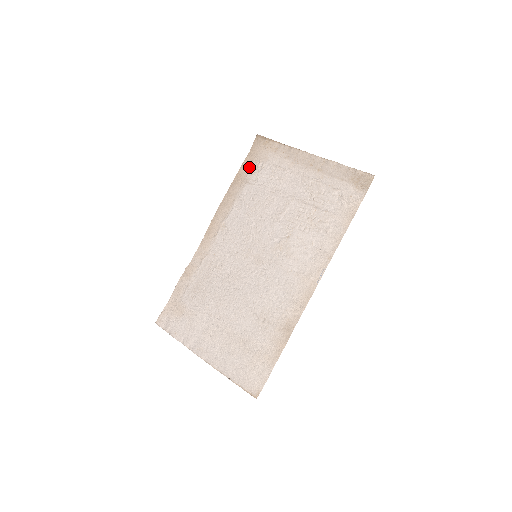
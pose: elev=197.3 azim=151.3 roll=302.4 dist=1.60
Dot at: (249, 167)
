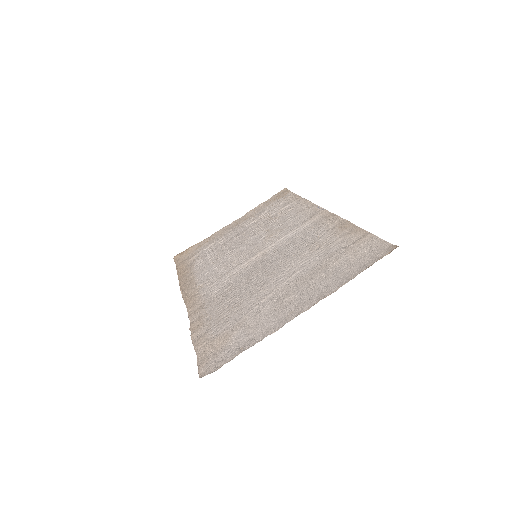
Dot at: (185, 265)
